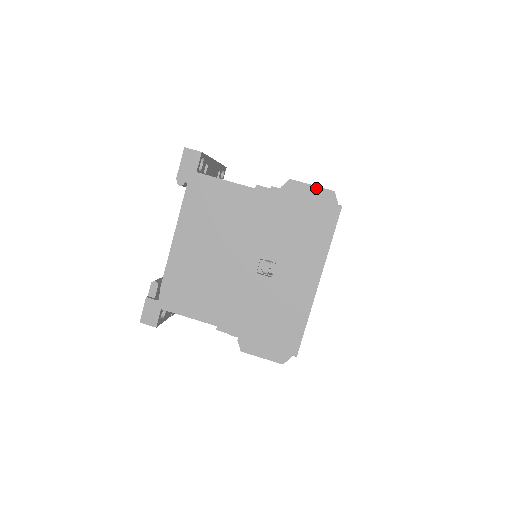
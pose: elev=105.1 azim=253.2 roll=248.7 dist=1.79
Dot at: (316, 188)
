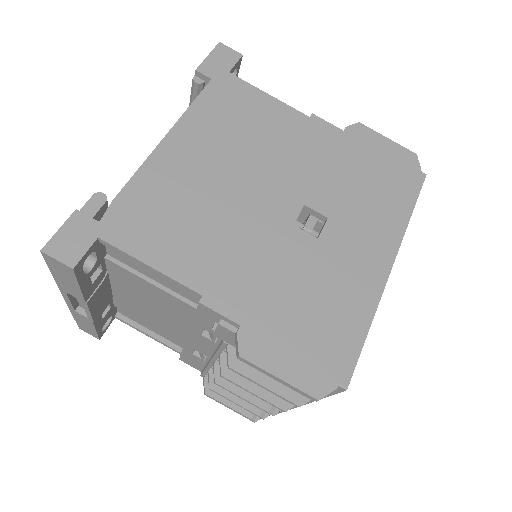
Dot at: (393, 143)
